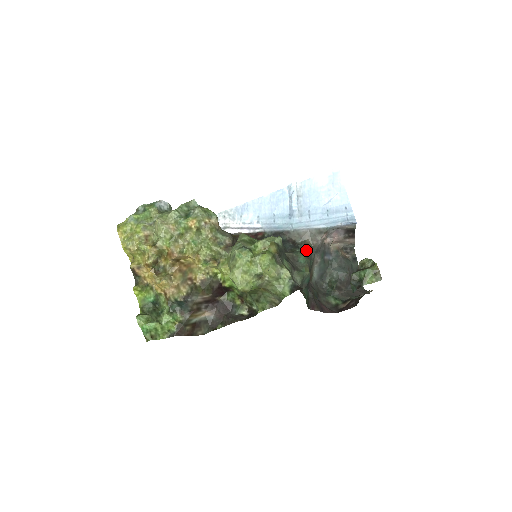
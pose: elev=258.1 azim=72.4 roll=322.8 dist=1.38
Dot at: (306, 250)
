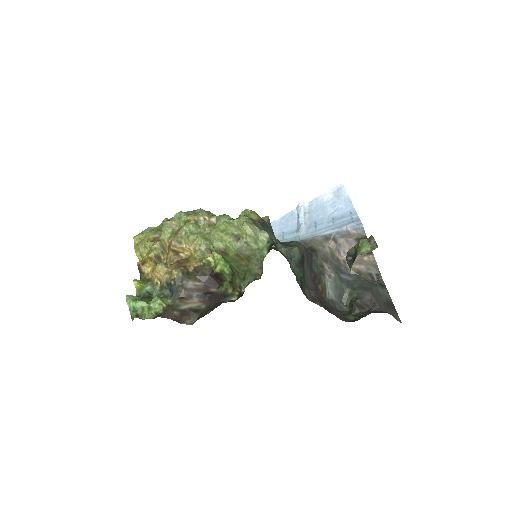
Dot at: (309, 252)
